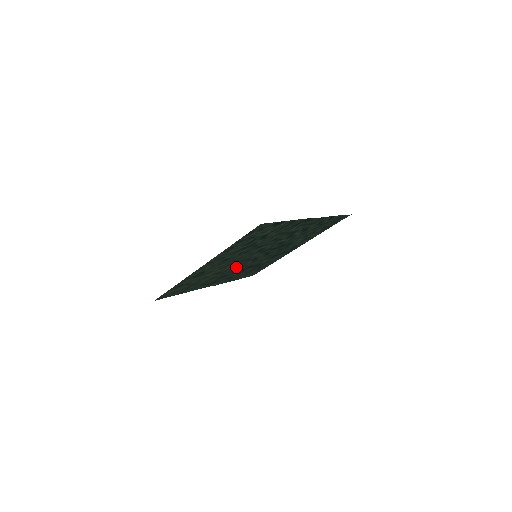
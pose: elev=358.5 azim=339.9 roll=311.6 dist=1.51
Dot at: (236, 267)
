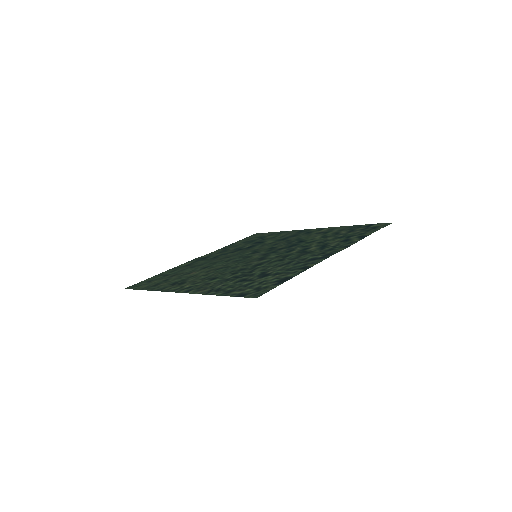
Dot at: (230, 257)
